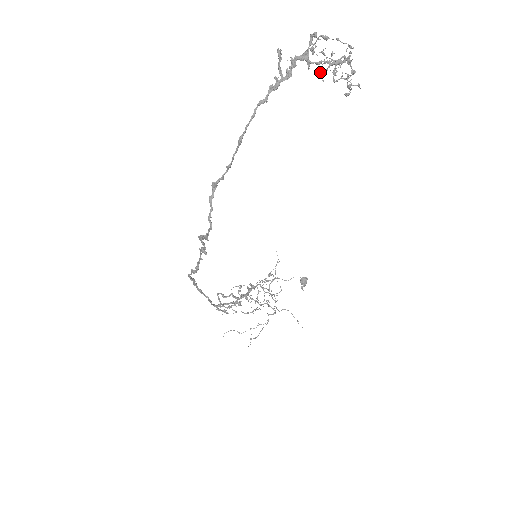
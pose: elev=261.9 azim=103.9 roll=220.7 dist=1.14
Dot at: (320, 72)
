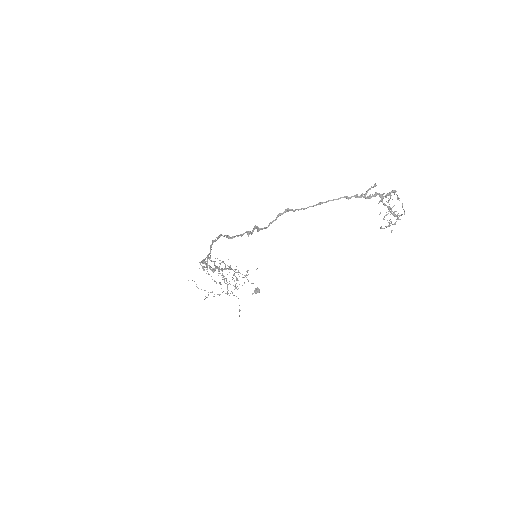
Dot at: occluded
